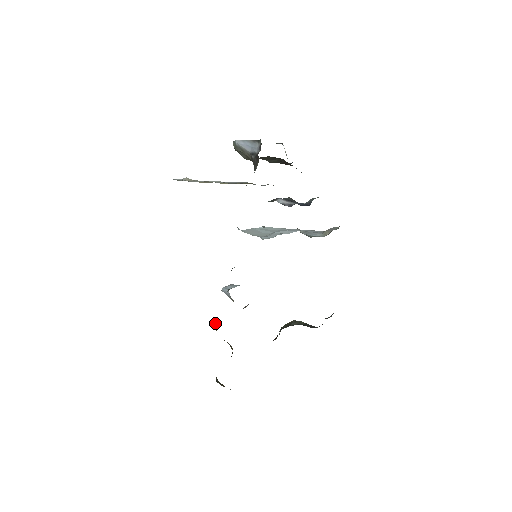
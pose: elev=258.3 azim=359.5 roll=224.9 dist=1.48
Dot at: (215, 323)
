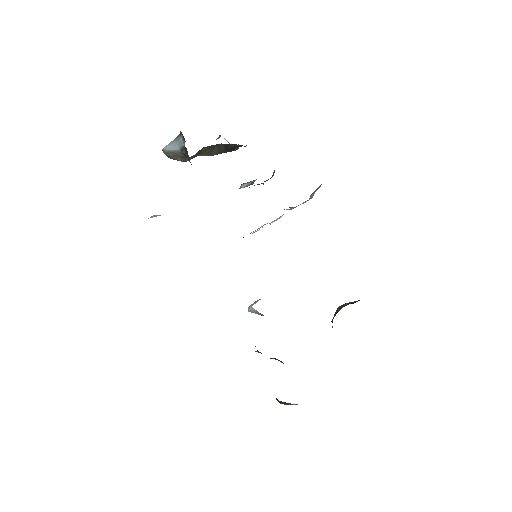
Dot at: (255, 346)
